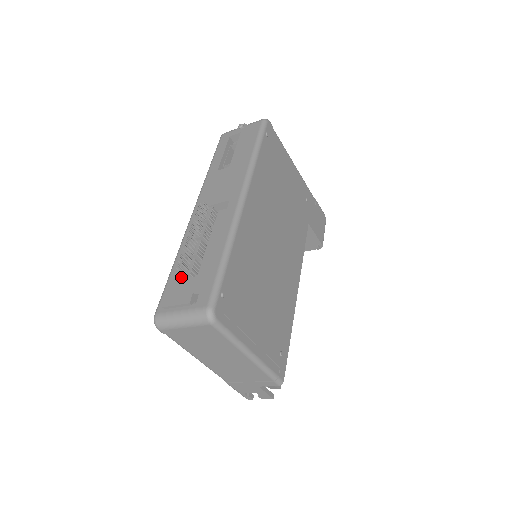
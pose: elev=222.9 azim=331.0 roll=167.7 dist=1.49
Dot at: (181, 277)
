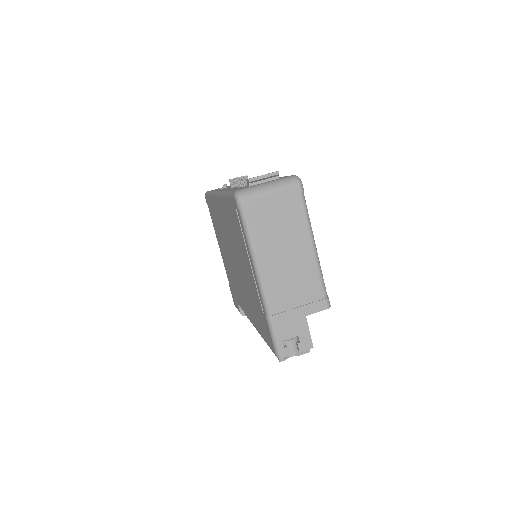
Dot at: occluded
